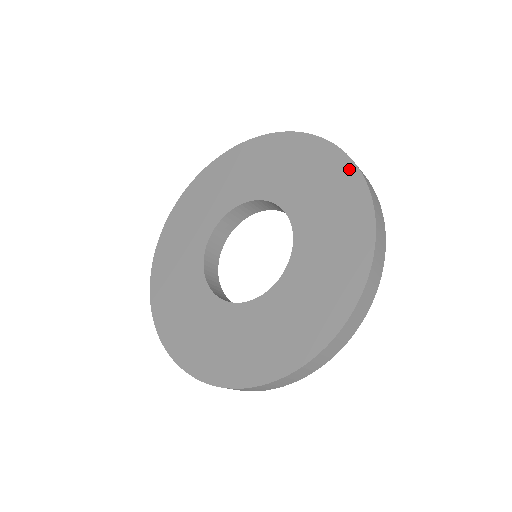
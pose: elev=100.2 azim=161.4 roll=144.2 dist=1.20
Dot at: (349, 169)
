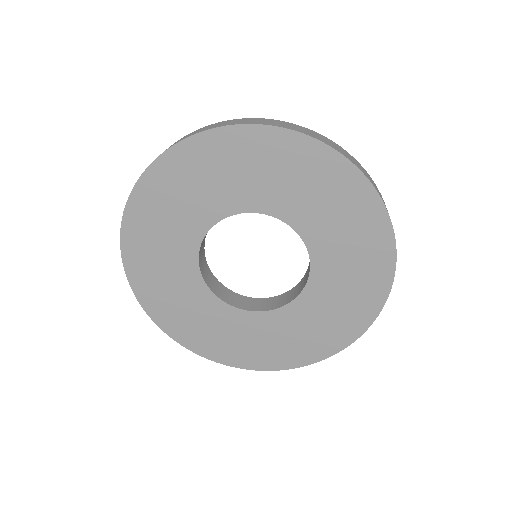
Dot at: (369, 317)
